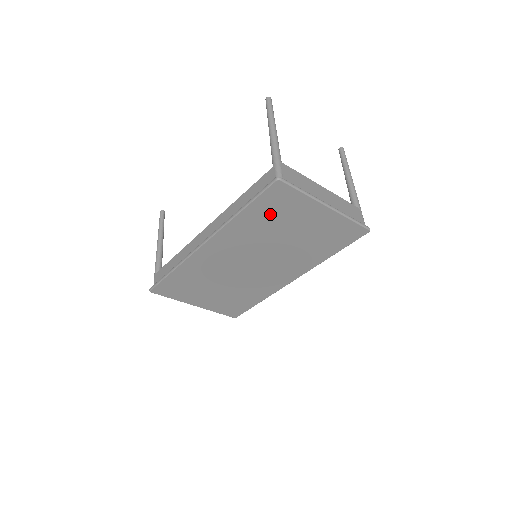
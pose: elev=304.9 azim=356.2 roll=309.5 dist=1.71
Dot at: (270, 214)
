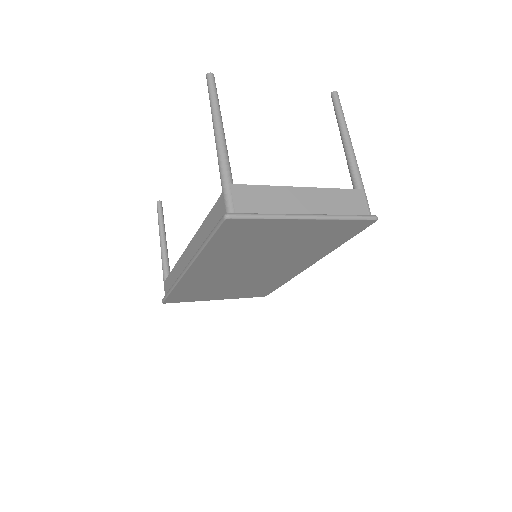
Dot at: (240, 240)
